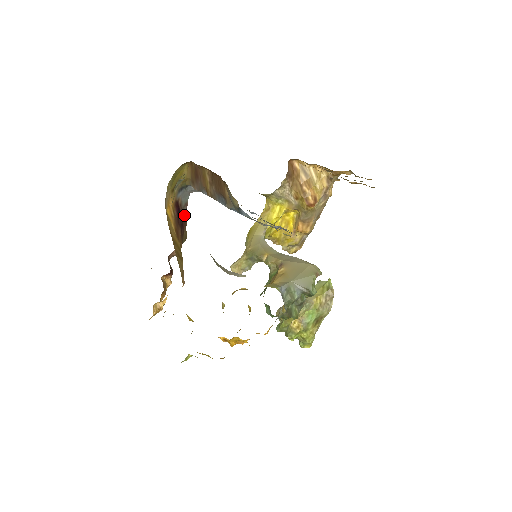
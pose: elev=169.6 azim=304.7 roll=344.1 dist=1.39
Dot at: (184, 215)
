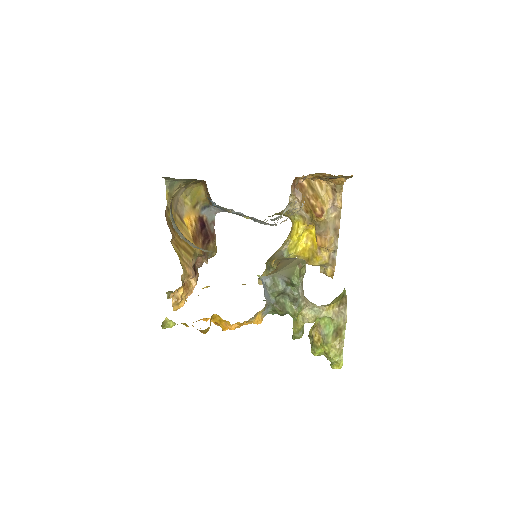
Dot at: (211, 230)
